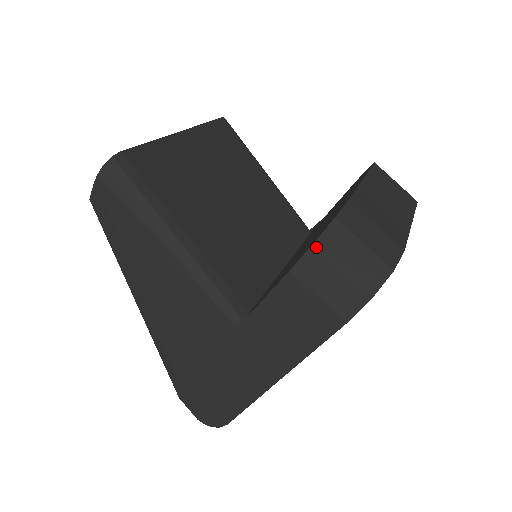
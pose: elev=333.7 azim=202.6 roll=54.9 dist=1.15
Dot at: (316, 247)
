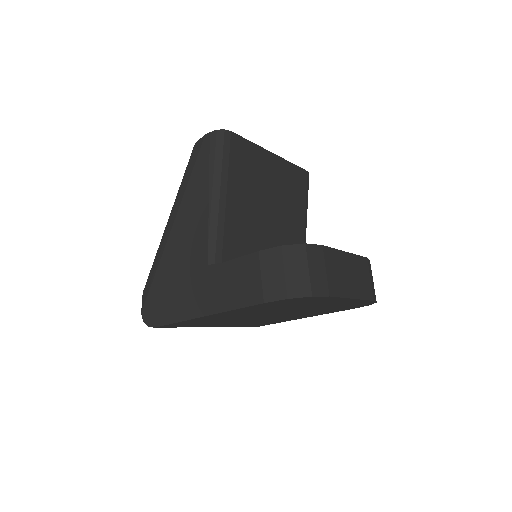
Dot at: (282, 248)
